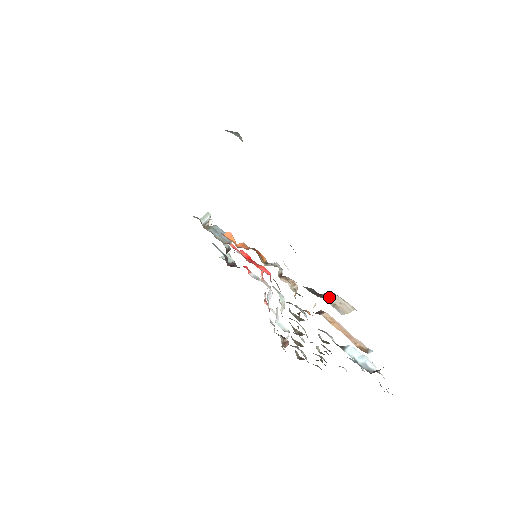
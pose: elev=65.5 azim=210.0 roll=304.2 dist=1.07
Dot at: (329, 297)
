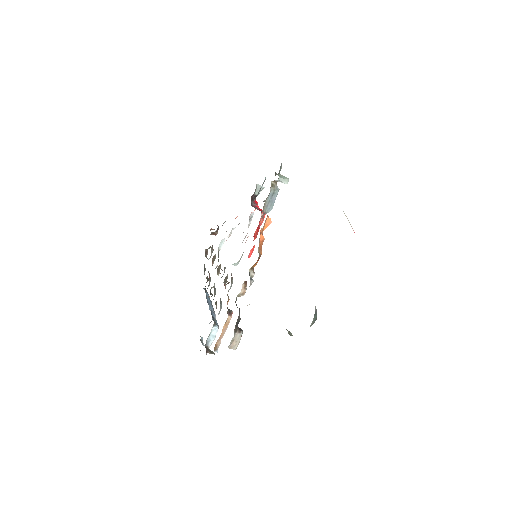
Dot at: (237, 335)
